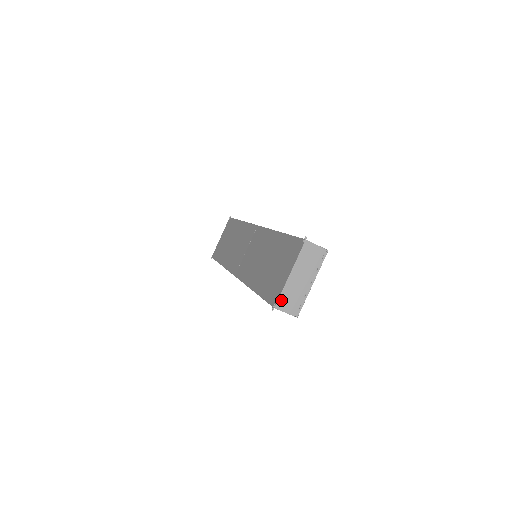
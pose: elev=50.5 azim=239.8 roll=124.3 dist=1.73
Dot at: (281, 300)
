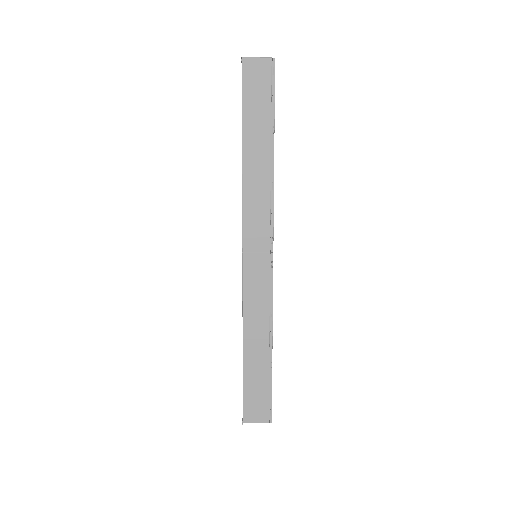
Dot at: occluded
